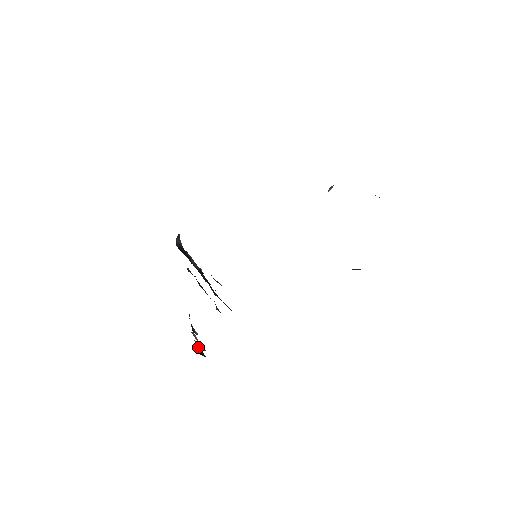
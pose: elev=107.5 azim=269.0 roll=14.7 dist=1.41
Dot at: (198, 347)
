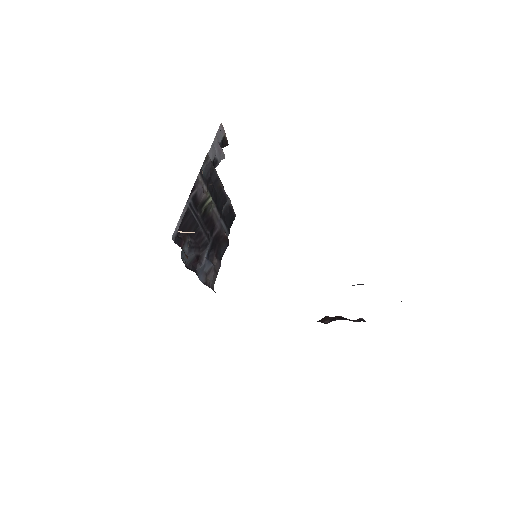
Dot at: (222, 135)
